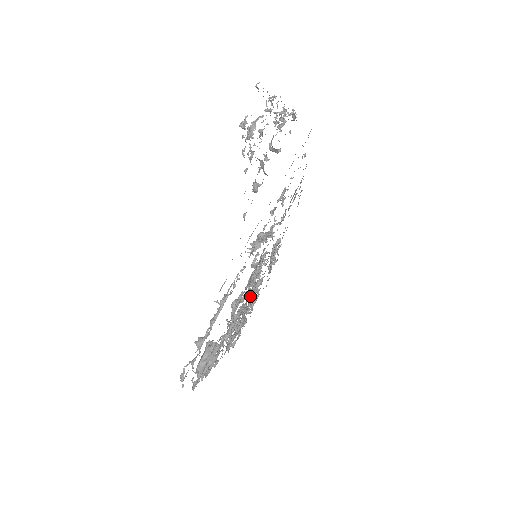
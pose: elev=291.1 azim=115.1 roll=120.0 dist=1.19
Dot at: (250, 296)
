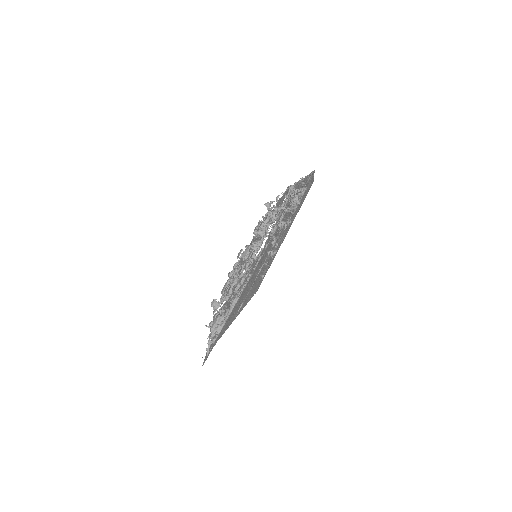
Dot at: occluded
